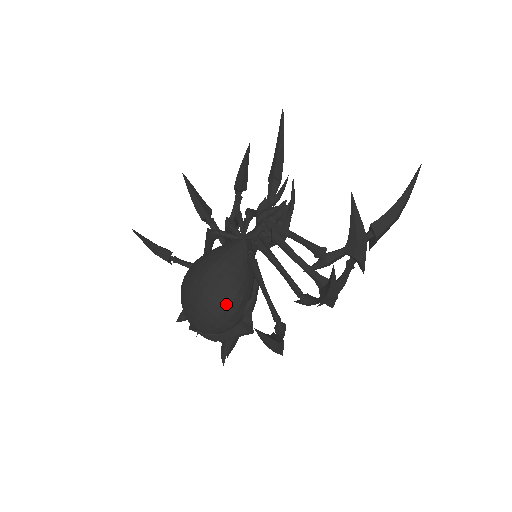
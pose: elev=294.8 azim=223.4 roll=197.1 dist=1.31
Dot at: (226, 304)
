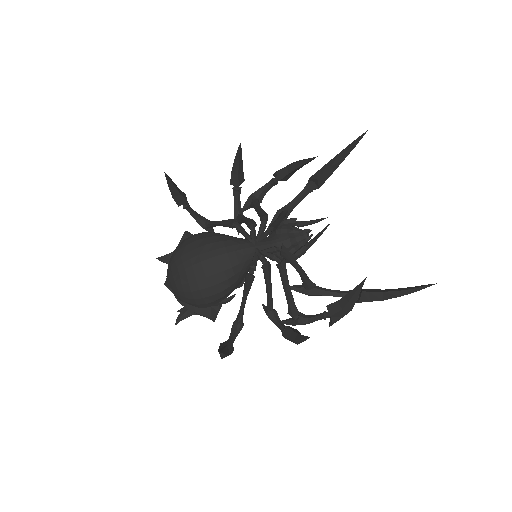
Dot at: (207, 294)
